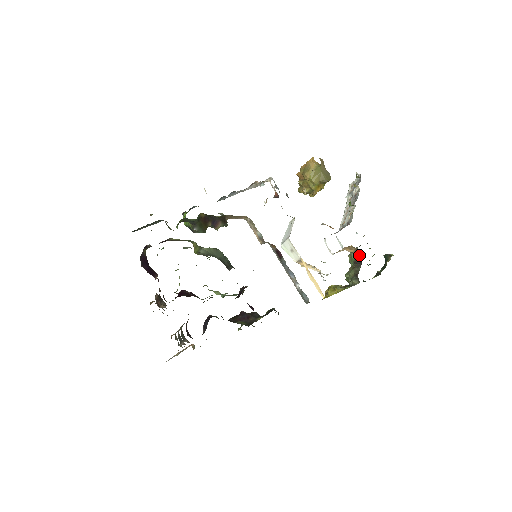
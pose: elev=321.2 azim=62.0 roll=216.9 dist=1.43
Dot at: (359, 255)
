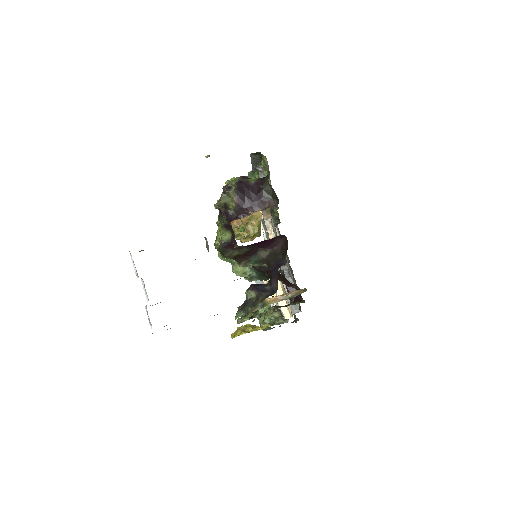
Dot at: occluded
